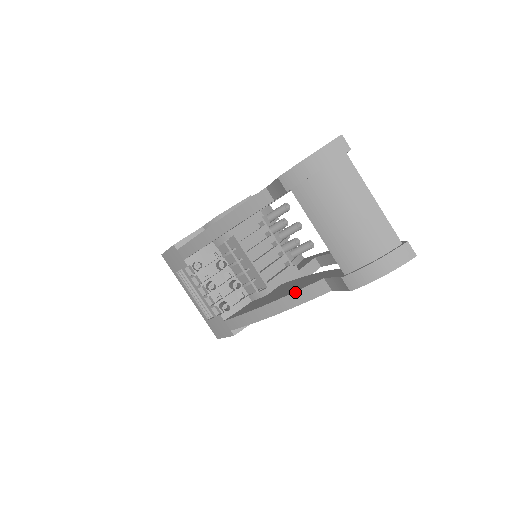
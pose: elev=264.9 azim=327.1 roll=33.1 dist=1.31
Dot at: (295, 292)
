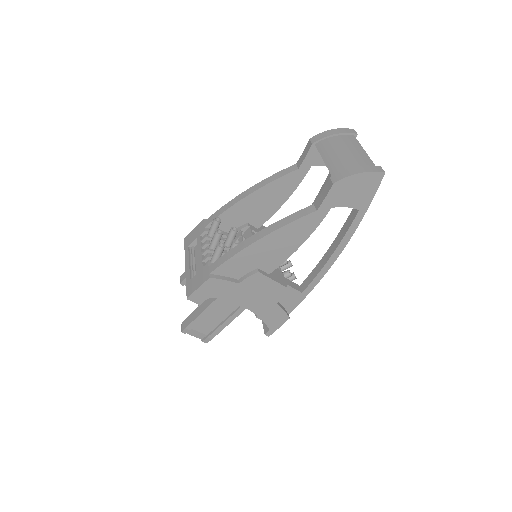
Dot at: (287, 216)
